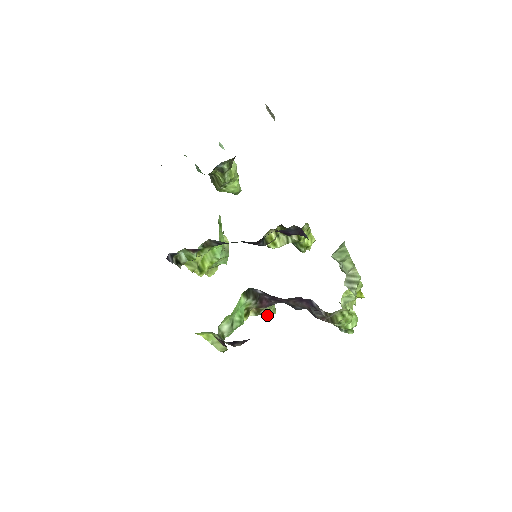
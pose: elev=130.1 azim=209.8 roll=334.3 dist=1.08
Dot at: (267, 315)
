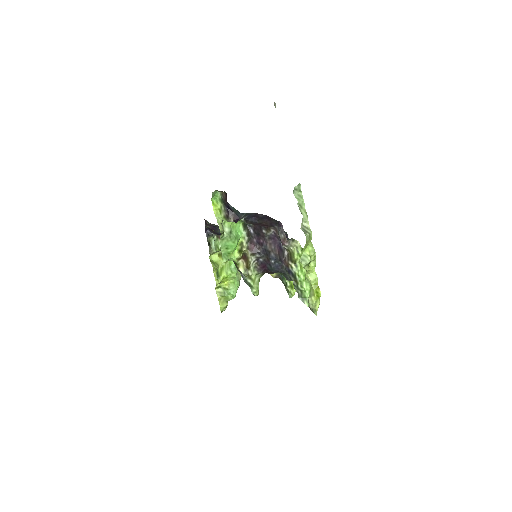
Dot at: (252, 293)
